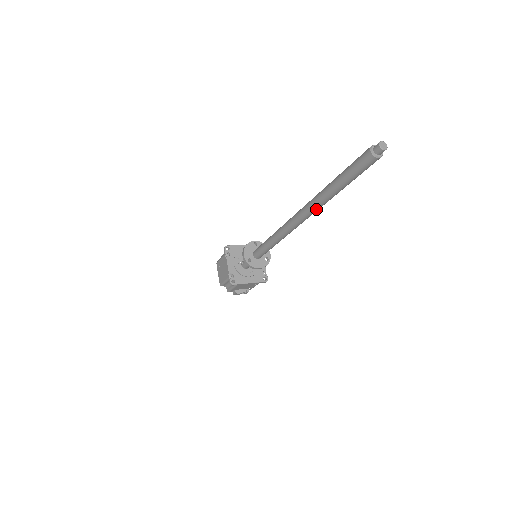
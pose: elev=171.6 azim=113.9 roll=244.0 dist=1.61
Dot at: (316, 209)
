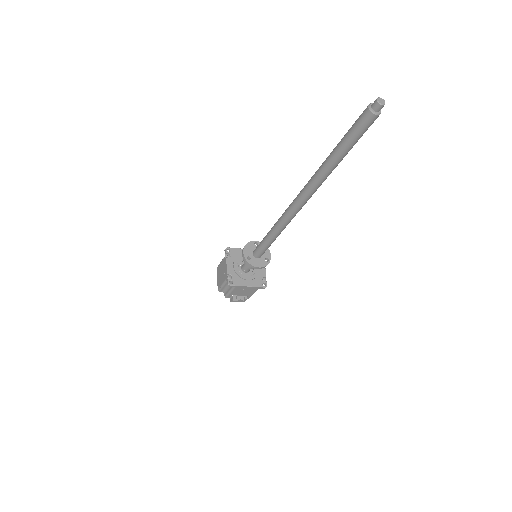
Dot at: (315, 187)
